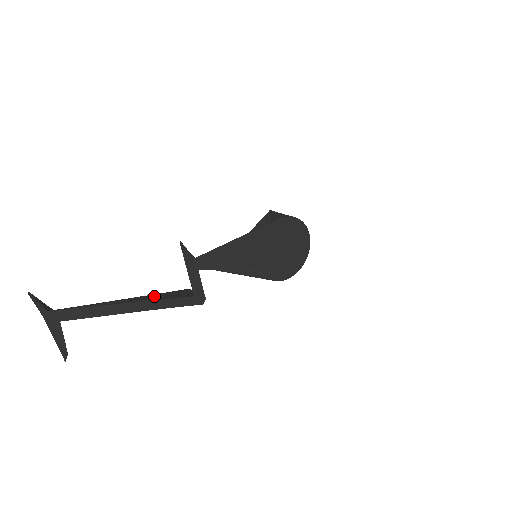
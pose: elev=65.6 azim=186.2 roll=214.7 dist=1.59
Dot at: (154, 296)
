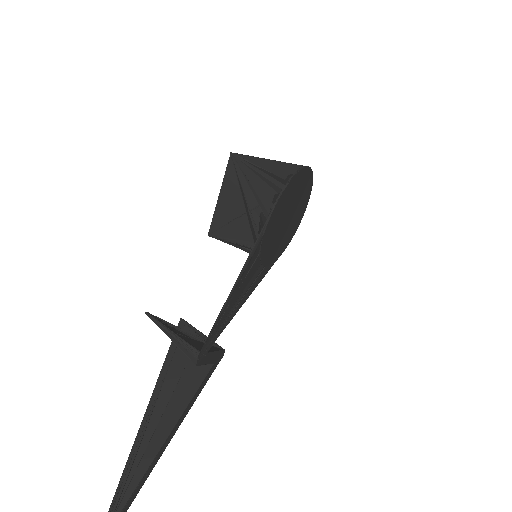
Dot at: (160, 386)
